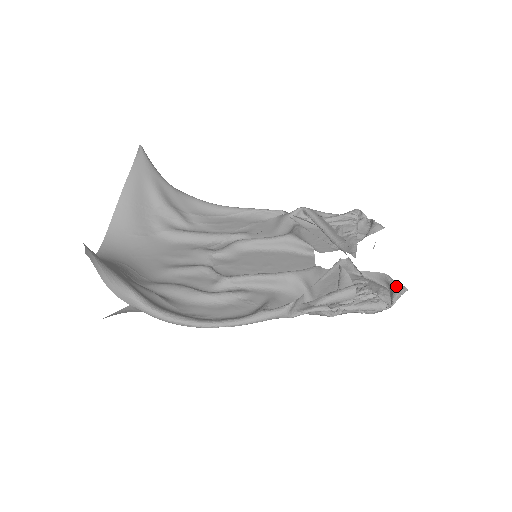
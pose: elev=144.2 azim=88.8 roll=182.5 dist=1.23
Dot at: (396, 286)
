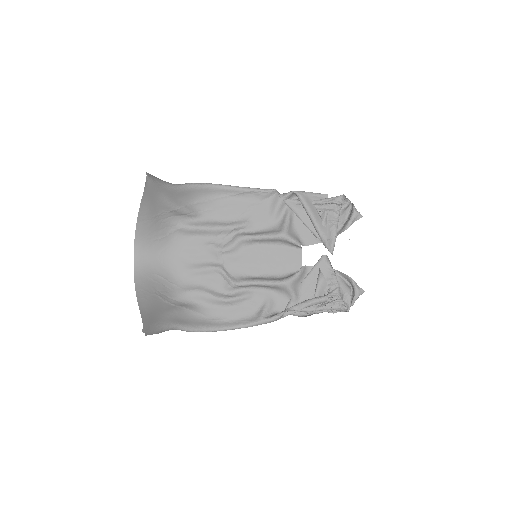
Dot at: (357, 292)
